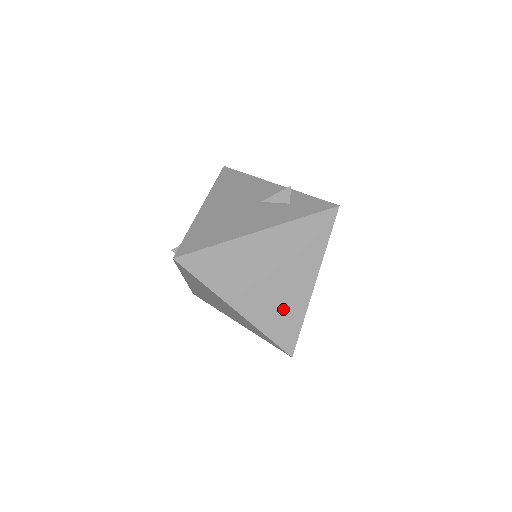
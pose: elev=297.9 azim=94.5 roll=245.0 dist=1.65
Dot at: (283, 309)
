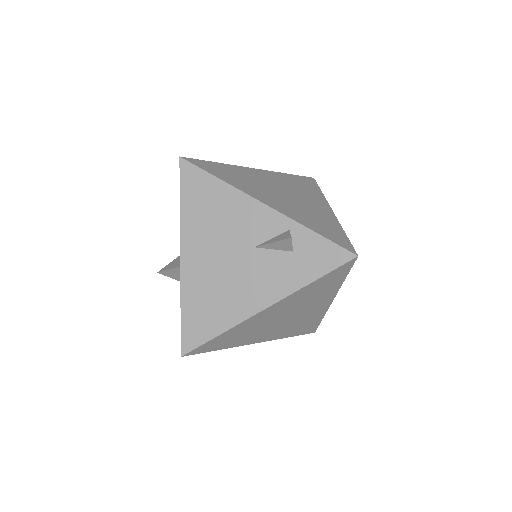
Dot at: (302, 323)
